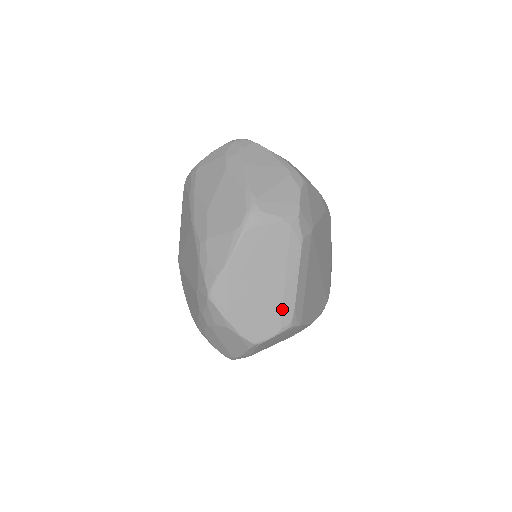
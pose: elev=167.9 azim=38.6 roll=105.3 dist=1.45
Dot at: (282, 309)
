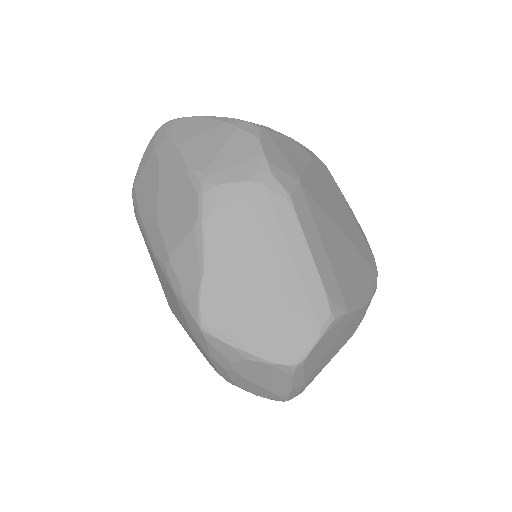
Dot at: (308, 301)
